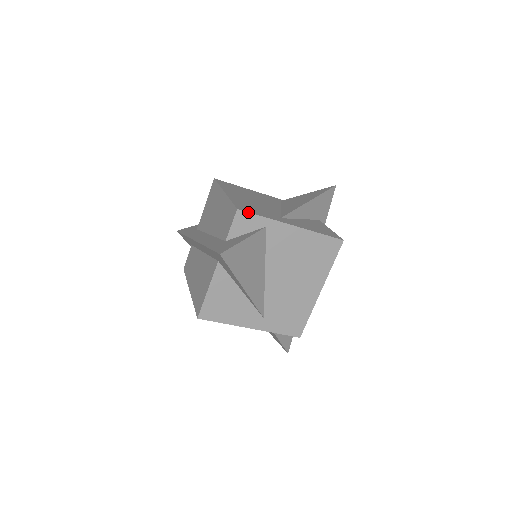
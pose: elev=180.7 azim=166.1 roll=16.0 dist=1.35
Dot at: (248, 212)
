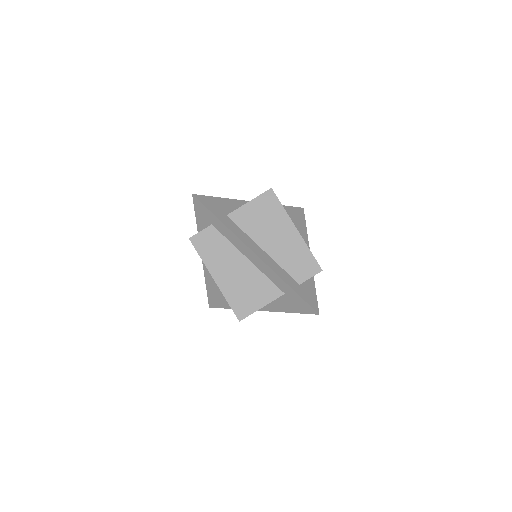
Dot at: occluded
